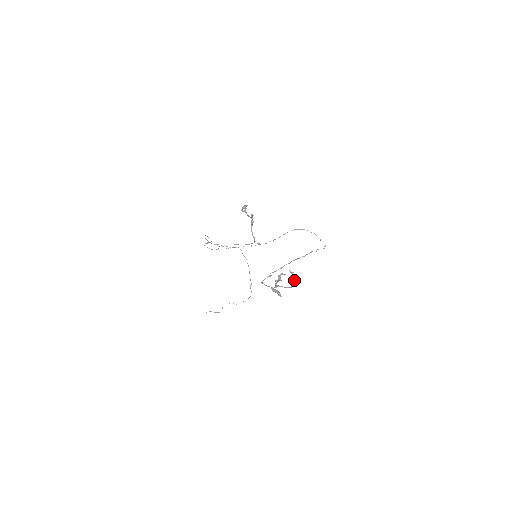
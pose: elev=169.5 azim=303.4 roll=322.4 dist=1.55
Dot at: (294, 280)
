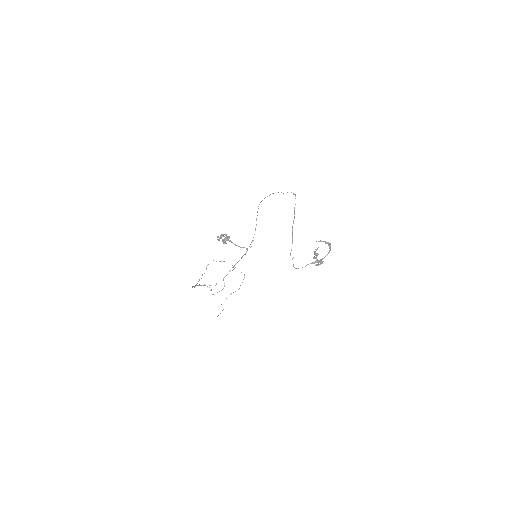
Dot at: occluded
